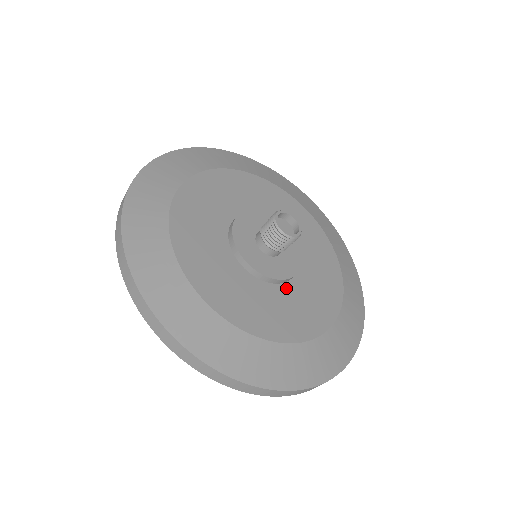
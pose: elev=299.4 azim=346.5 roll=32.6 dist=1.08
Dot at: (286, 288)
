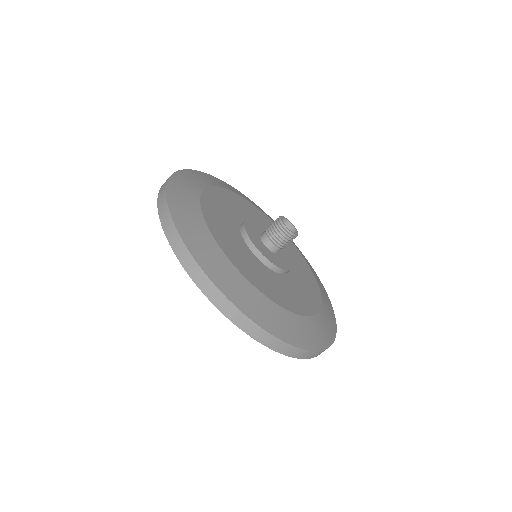
Dot at: (280, 277)
